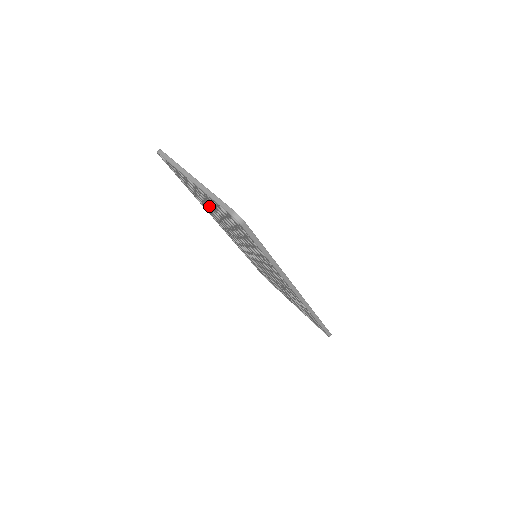
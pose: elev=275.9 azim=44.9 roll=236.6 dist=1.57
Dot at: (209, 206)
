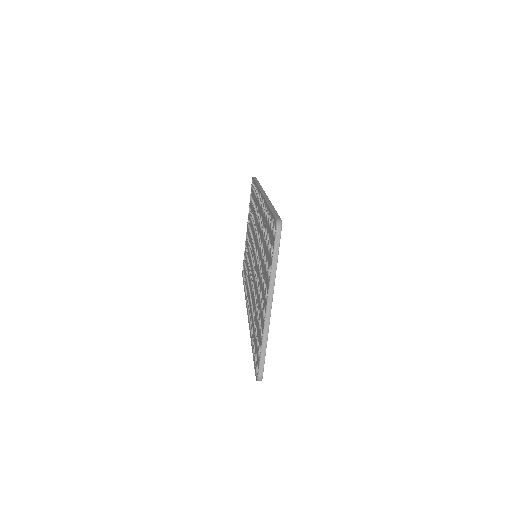
Dot at: (263, 262)
